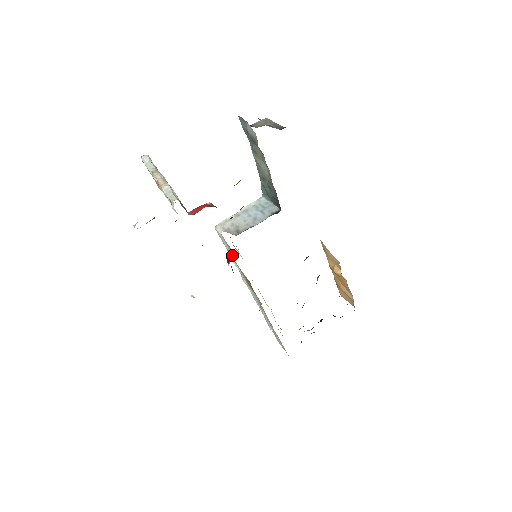
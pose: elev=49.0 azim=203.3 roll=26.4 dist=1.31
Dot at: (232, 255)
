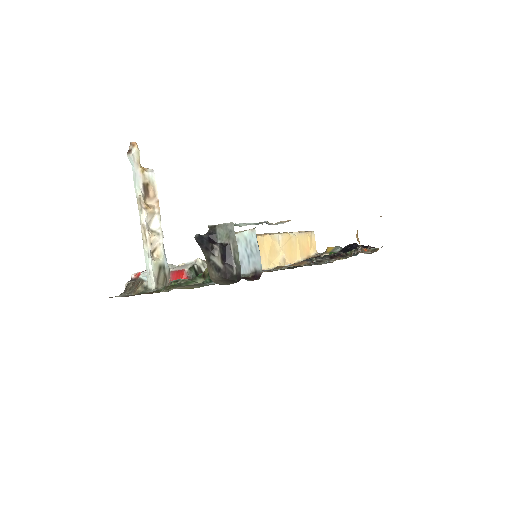
Dot at: occluded
